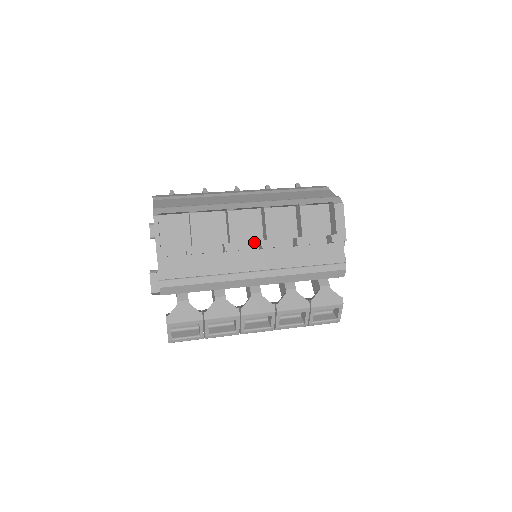
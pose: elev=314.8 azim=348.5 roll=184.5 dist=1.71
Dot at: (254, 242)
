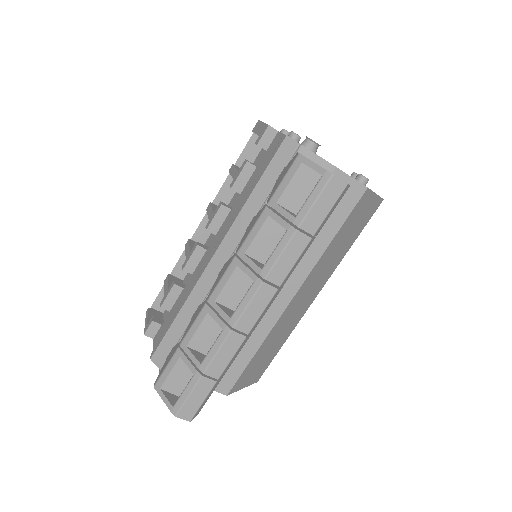
Dot at: occluded
